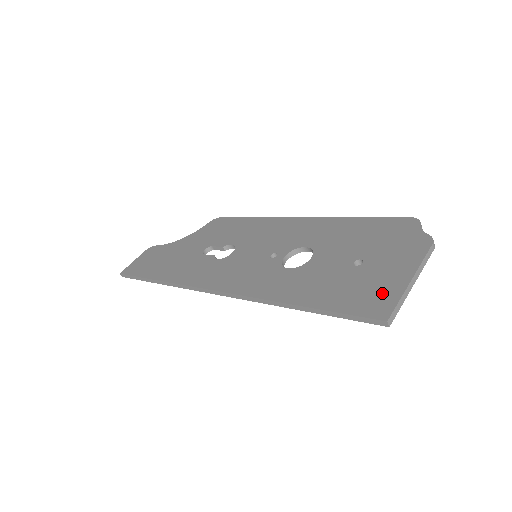
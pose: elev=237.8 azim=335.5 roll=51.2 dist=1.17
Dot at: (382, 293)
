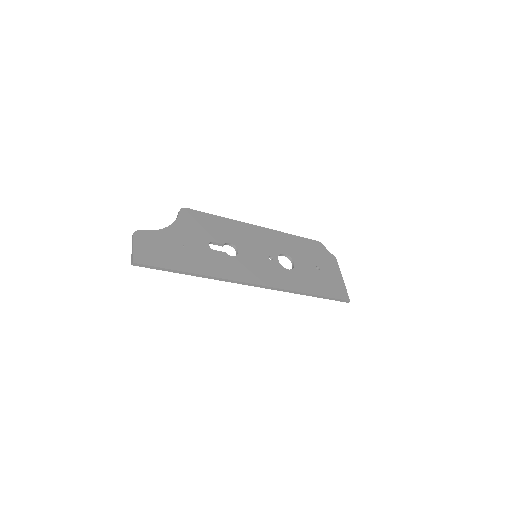
Dot at: (339, 287)
